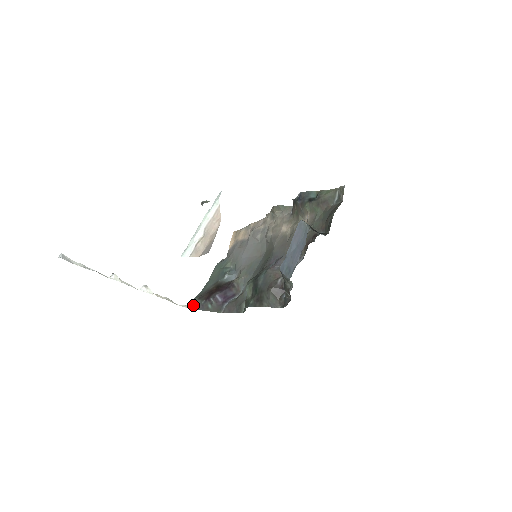
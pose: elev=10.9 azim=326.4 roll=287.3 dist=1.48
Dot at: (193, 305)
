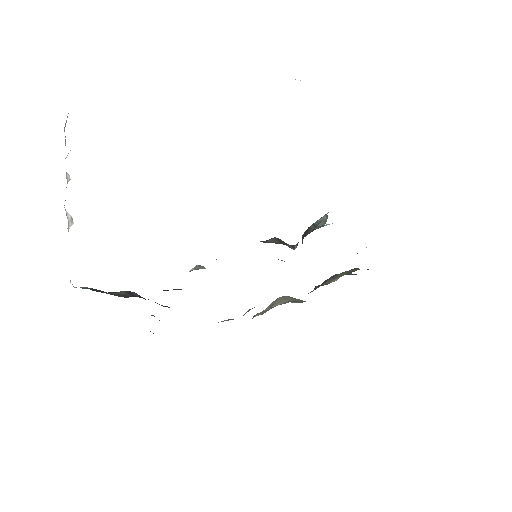
Dot at: (84, 287)
